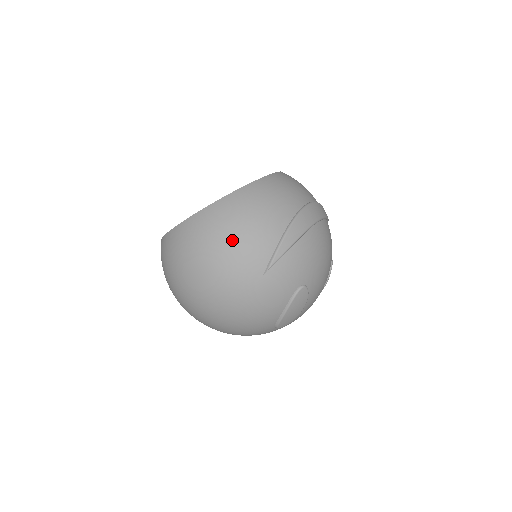
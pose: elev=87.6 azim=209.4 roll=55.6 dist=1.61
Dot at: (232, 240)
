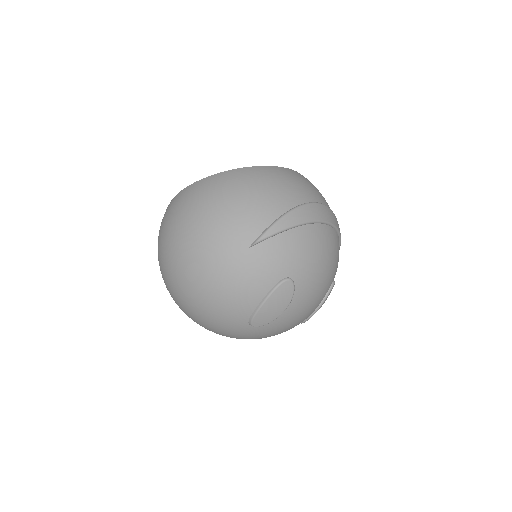
Dot at: (228, 204)
